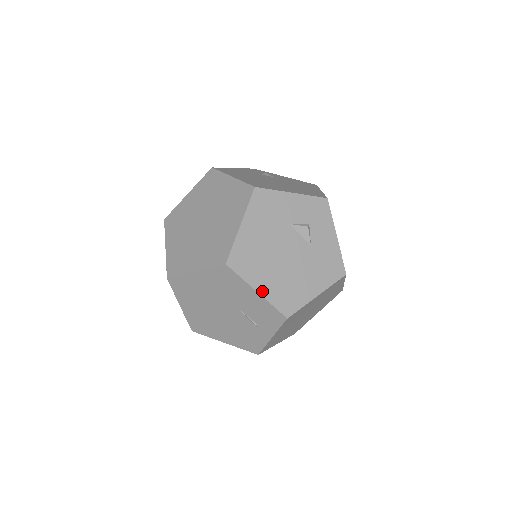
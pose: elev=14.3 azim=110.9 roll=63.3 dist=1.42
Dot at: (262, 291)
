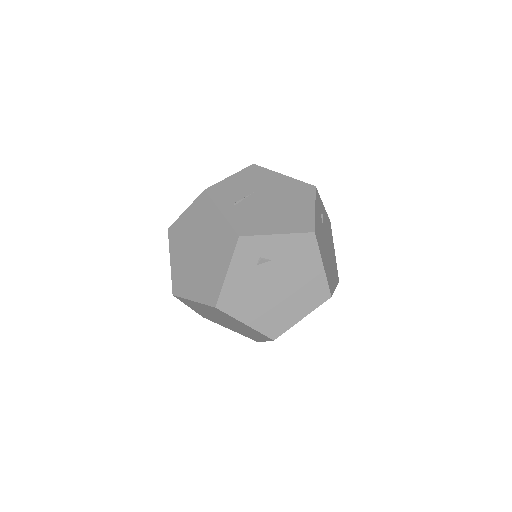
Dot at: occluded
